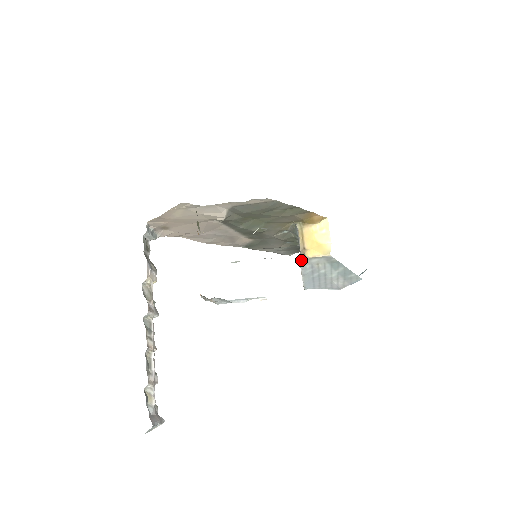
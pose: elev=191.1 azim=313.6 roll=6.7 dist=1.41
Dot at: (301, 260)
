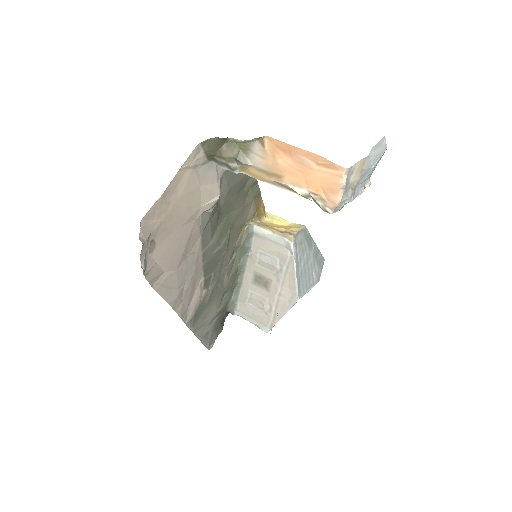
Dot at: (292, 239)
